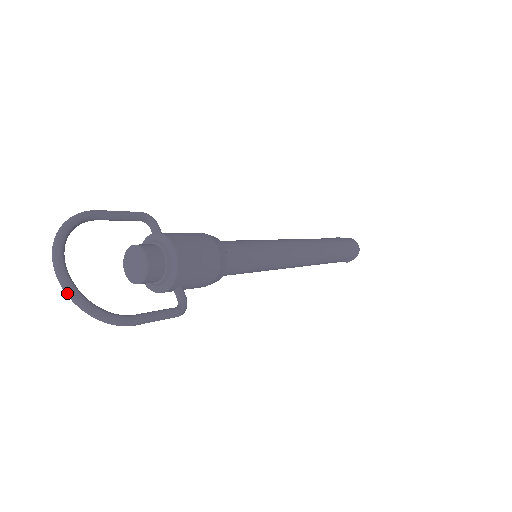
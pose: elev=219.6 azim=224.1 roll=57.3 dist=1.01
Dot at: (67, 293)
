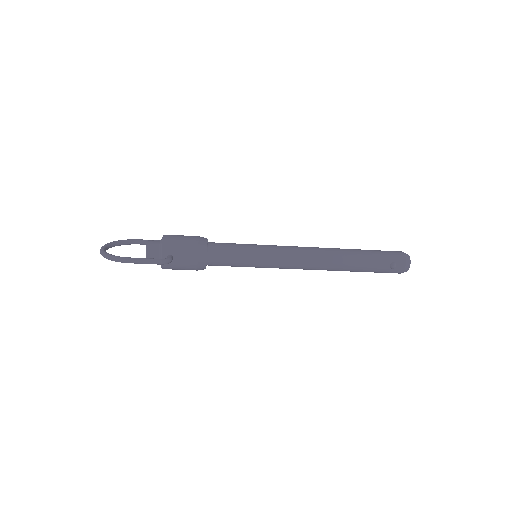
Dot at: (100, 253)
